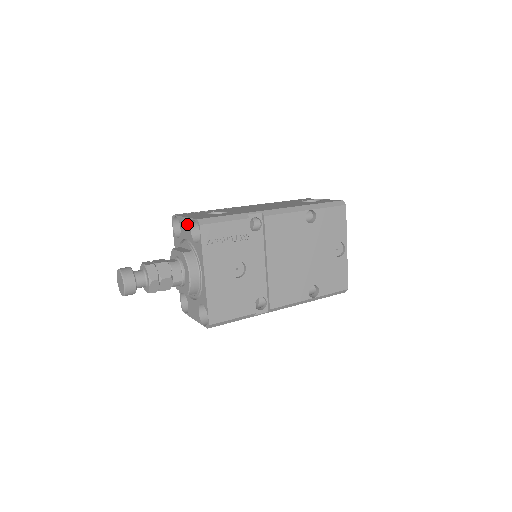
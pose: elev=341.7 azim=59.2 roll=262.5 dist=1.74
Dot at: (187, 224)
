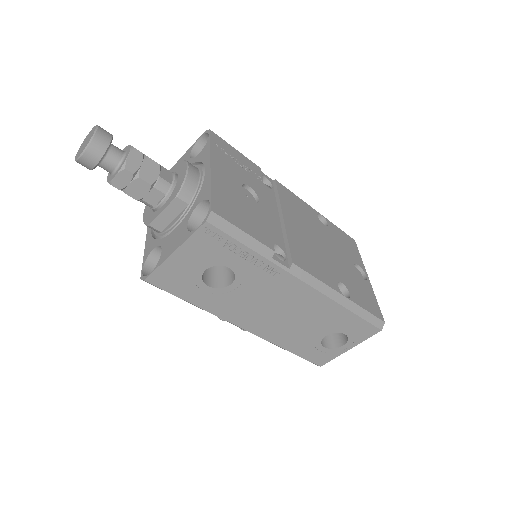
Dot at: (184, 157)
